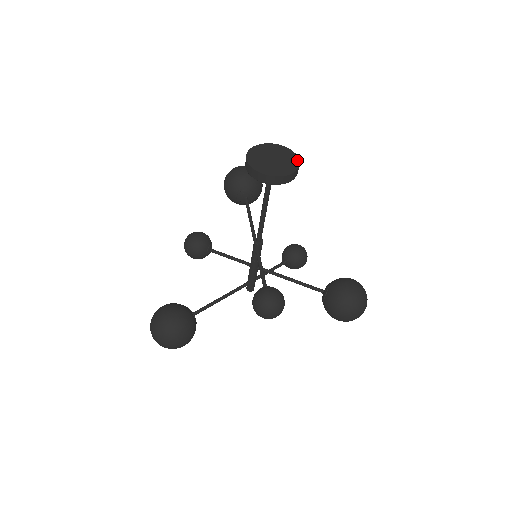
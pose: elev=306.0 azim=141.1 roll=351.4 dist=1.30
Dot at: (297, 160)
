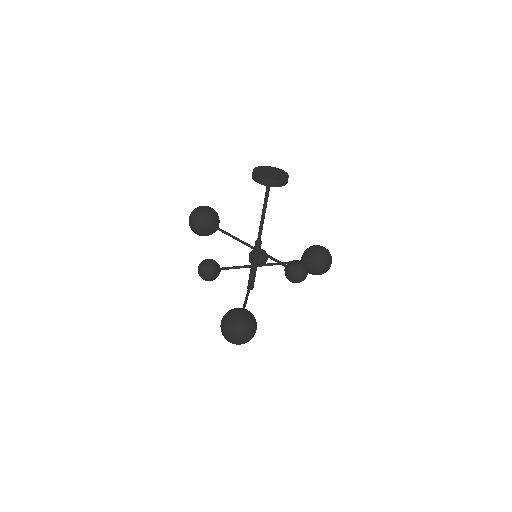
Dot at: (281, 170)
